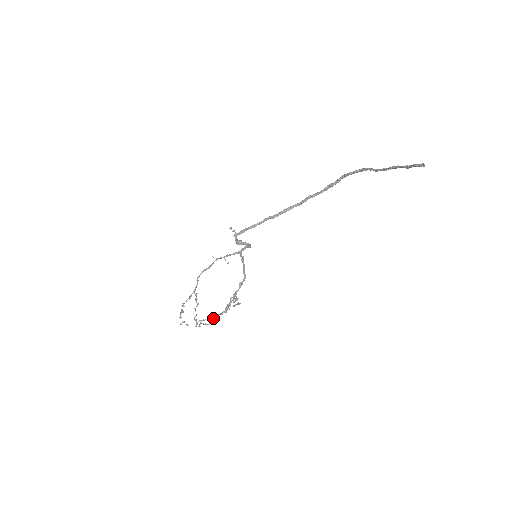
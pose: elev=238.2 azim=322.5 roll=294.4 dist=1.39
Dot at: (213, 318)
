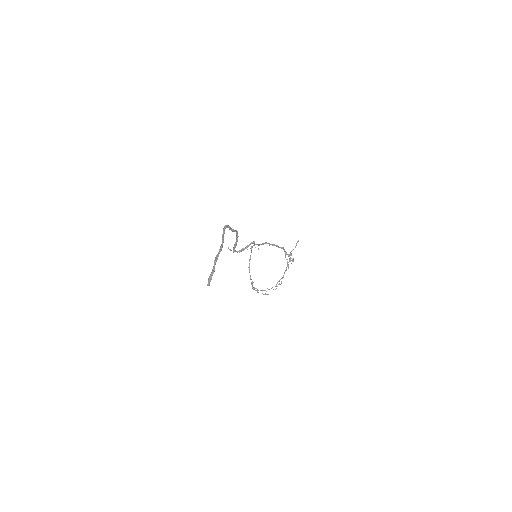
Dot at: (279, 281)
